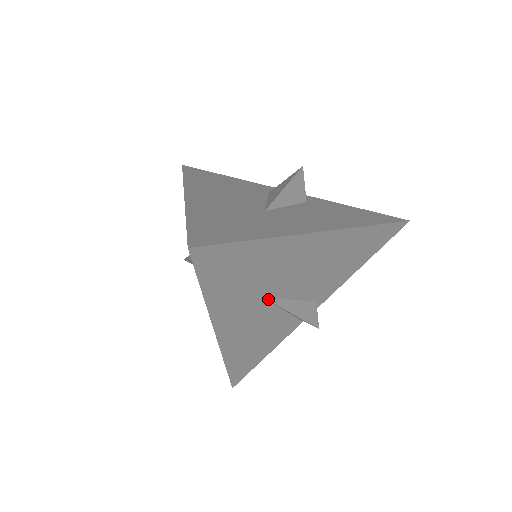
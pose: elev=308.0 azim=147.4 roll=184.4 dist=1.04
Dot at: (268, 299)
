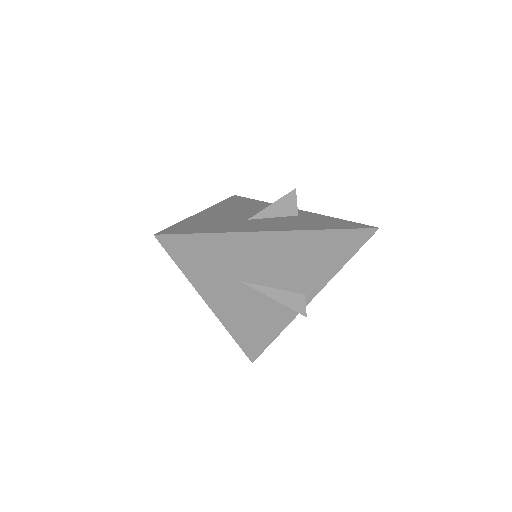
Dot at: (246, 283)
